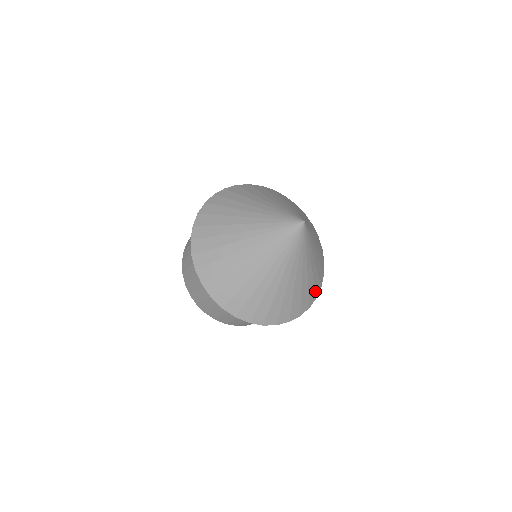
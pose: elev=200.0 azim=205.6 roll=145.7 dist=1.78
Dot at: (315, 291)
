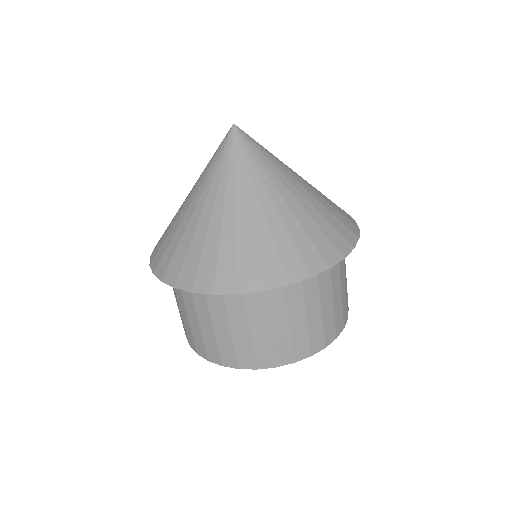
Dot at: (260, 272)
